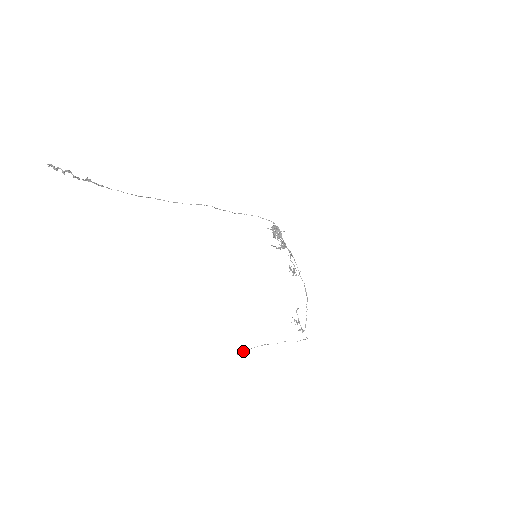
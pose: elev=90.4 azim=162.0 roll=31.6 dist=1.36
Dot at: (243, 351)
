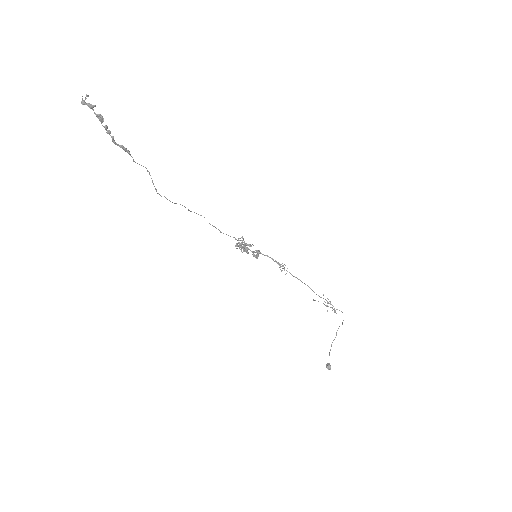
Dot at: (328, 364)
